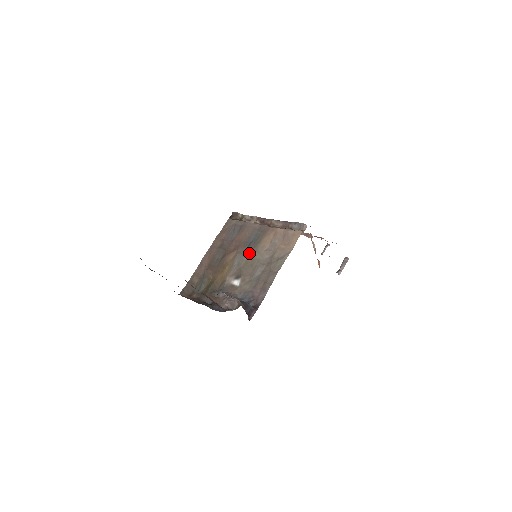
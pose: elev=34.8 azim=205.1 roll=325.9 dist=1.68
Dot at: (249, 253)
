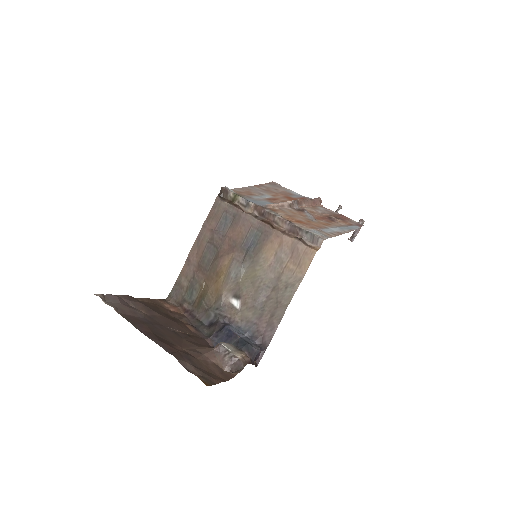
Dot at: (248, 263)
